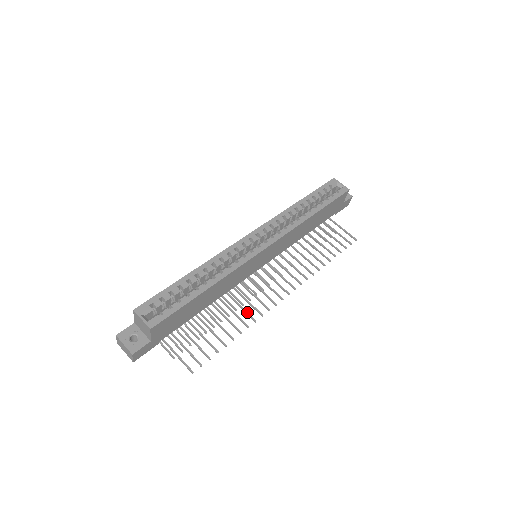
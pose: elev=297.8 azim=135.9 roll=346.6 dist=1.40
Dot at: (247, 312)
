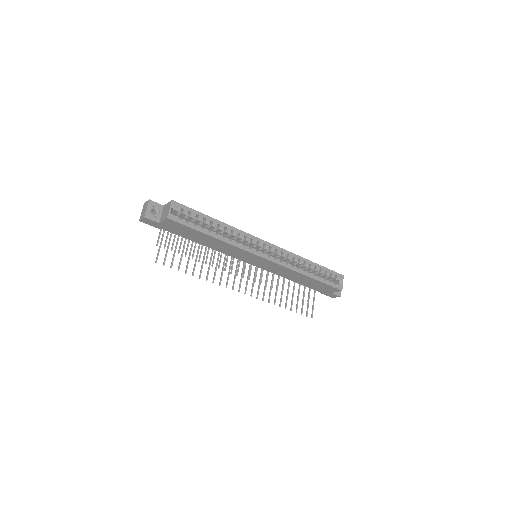
Dot at: occluded
